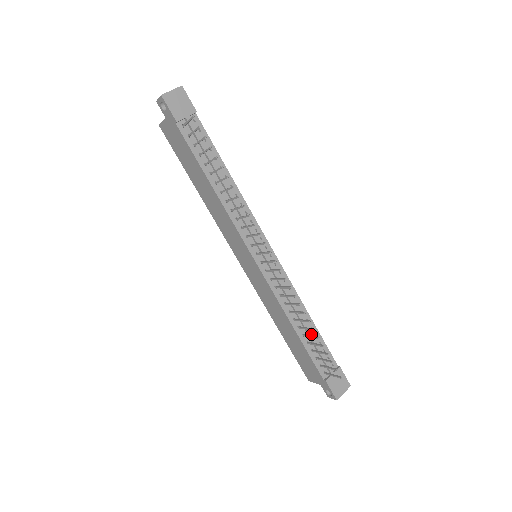
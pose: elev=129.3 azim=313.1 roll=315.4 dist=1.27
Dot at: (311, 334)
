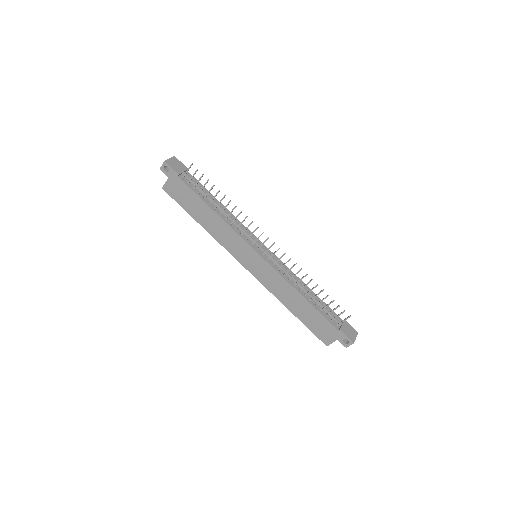
Dot at: (315, 298)
